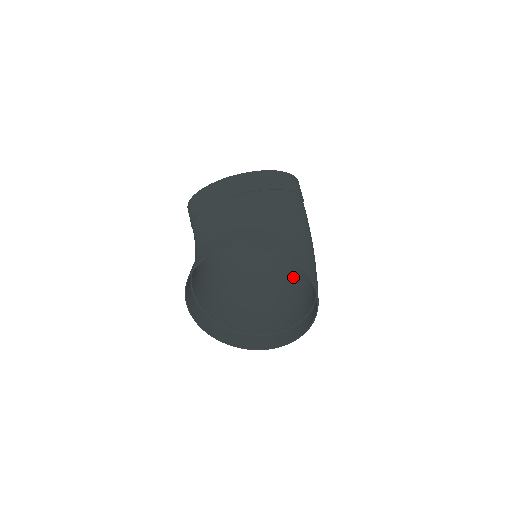
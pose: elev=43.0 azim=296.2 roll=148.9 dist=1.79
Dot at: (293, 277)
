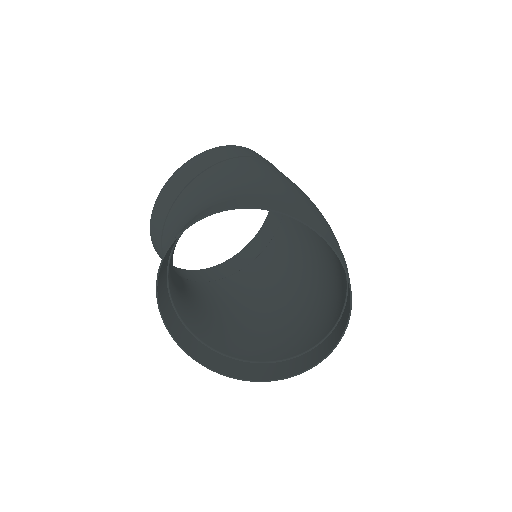
Dot at: (326, 252)
